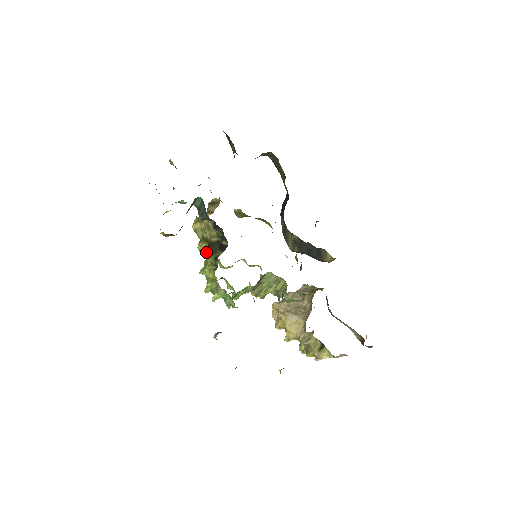
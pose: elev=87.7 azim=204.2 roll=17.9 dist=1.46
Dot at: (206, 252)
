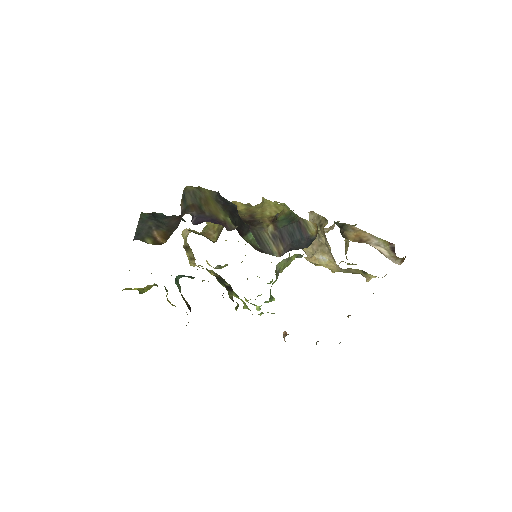
Dot at: occluded
